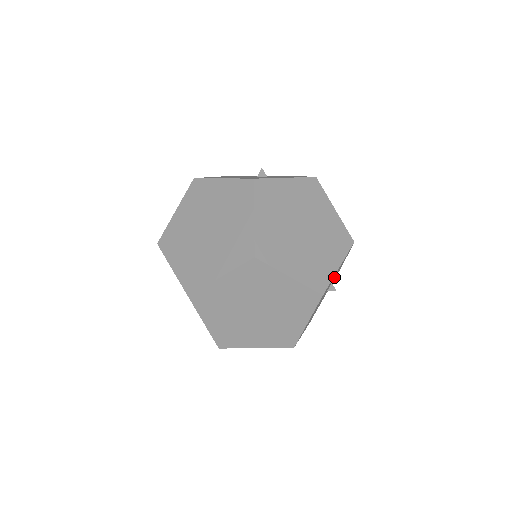
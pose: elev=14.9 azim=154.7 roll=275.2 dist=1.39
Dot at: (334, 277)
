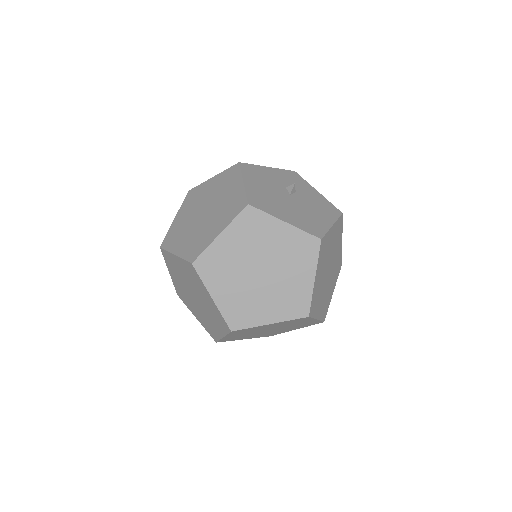
Dot at: occluded
